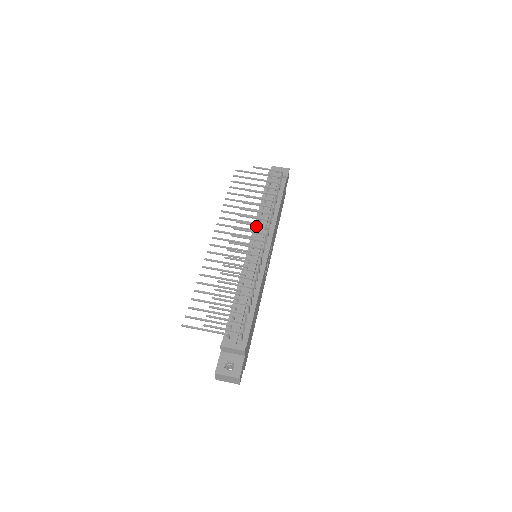
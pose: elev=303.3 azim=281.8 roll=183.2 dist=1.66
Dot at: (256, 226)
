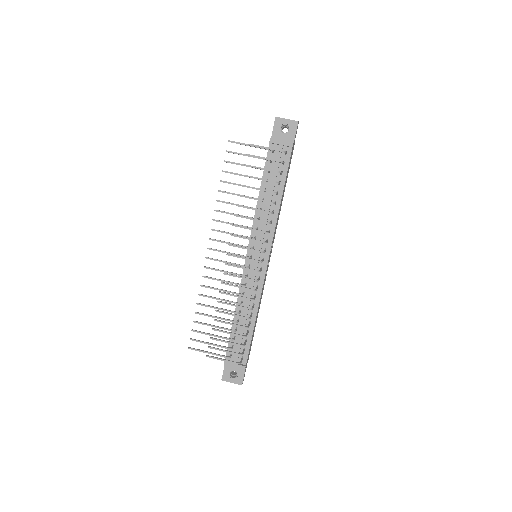
Dot at: (255, 226)
